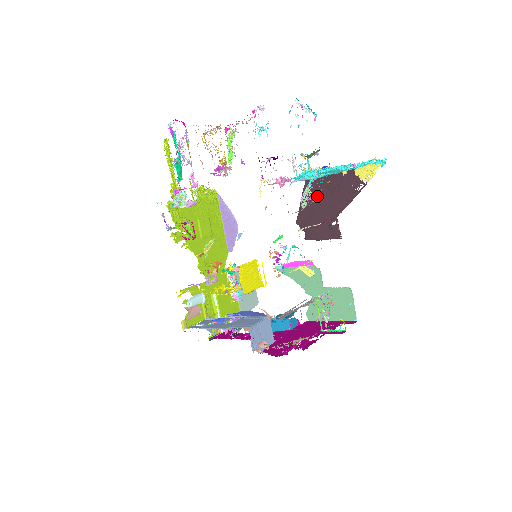
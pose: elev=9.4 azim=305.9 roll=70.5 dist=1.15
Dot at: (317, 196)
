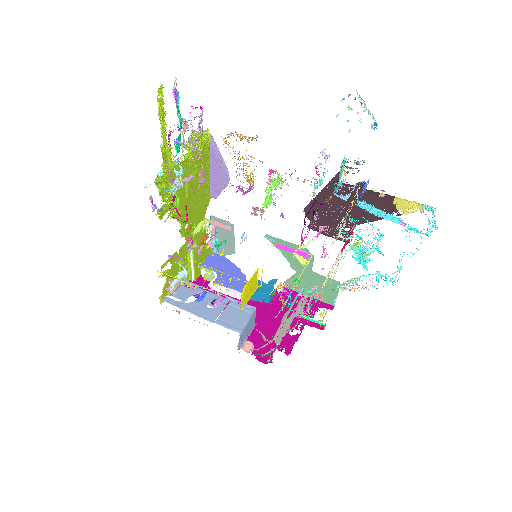
Dot at: (339, 199)
